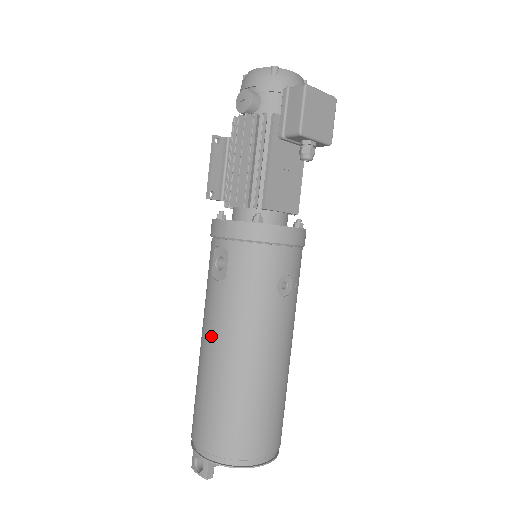
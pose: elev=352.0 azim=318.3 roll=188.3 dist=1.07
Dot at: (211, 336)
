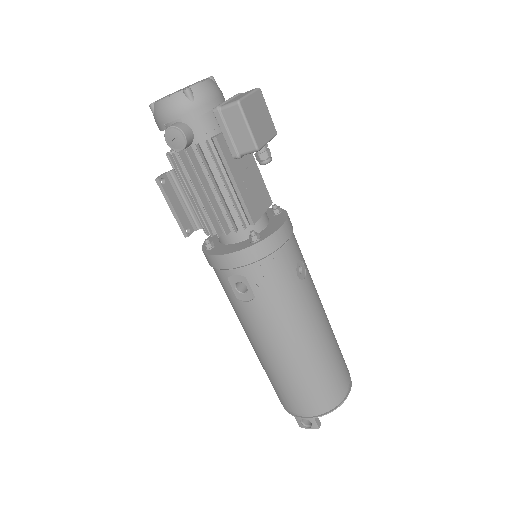
Dot at: (266, 342)
